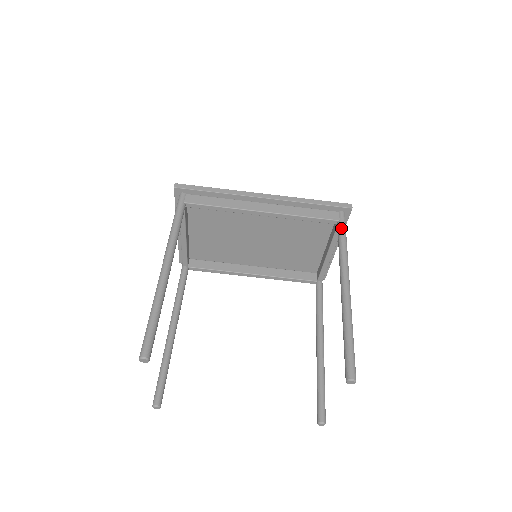
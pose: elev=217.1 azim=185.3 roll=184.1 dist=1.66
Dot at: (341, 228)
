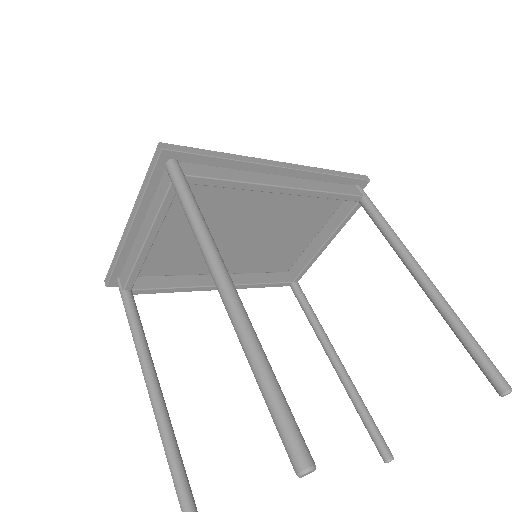
Dot at: (372, 205)
